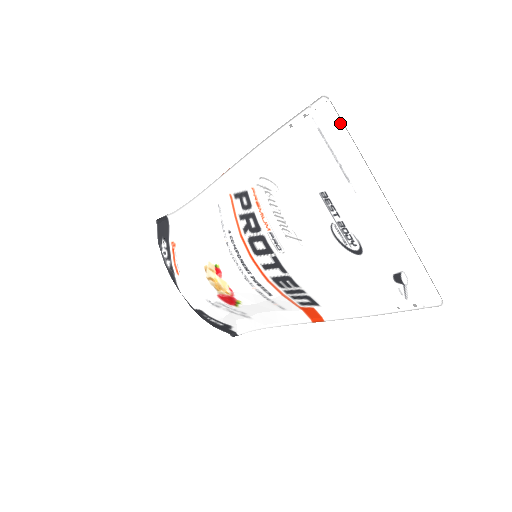
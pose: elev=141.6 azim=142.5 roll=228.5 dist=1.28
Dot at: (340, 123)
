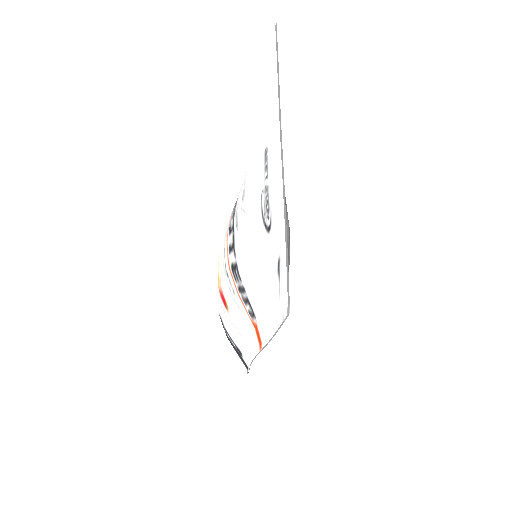
Dot at: (276, 50)
